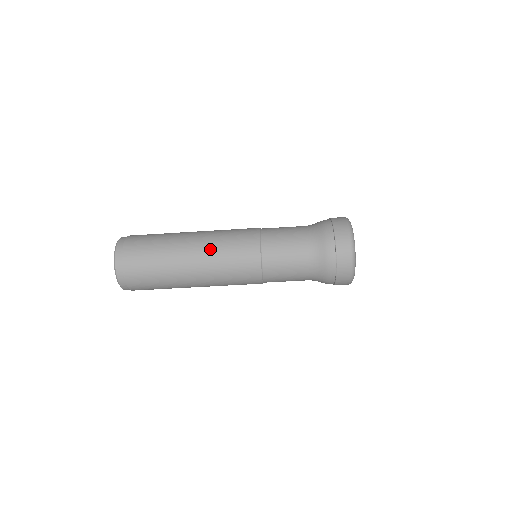
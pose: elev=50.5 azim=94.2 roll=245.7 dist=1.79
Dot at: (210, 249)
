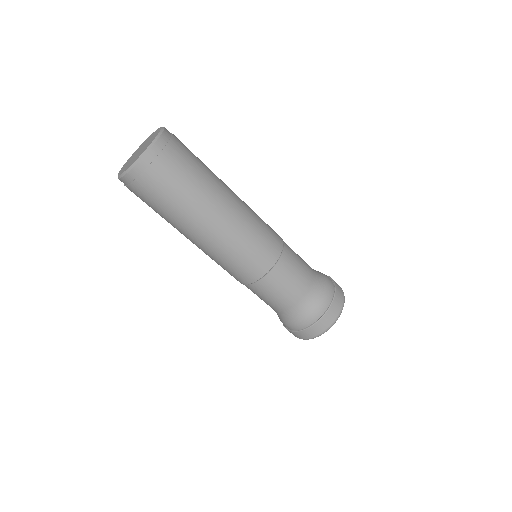
Dot at: (246, 204)
